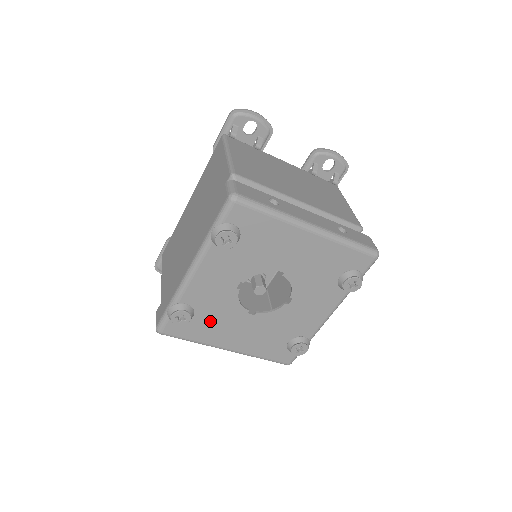
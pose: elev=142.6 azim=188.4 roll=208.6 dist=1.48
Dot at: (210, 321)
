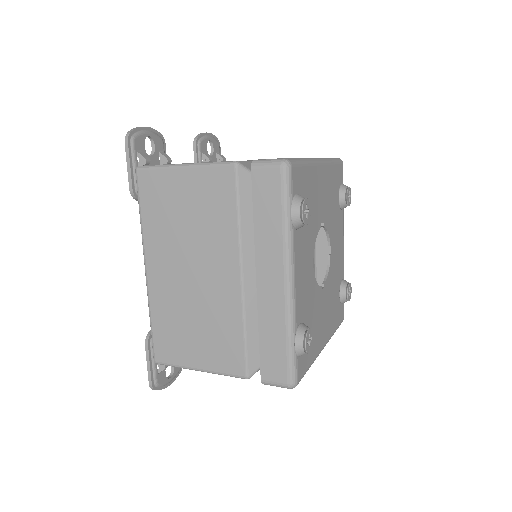
Dot at: (312, 327)
